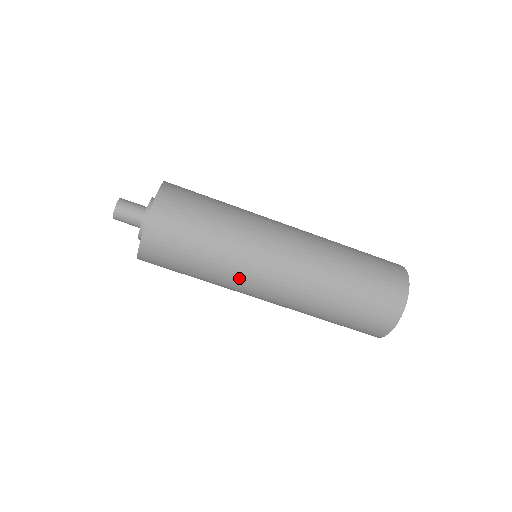
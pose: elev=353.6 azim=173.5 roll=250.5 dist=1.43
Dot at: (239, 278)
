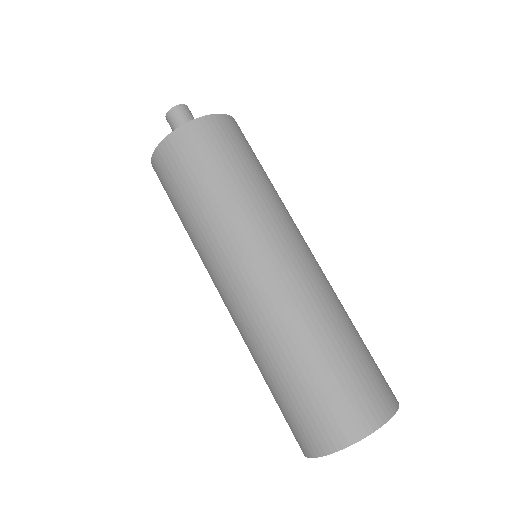
Dot at: (211, 254)
